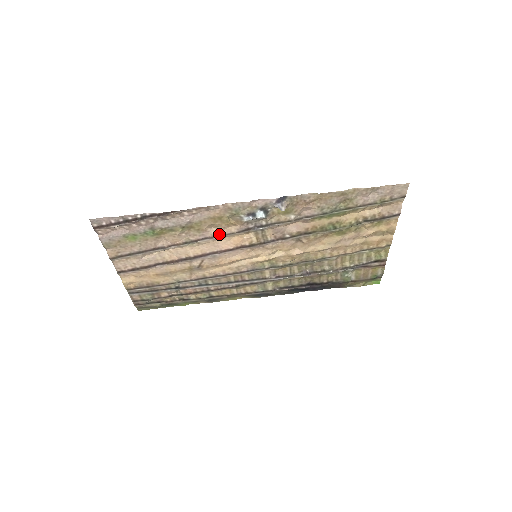
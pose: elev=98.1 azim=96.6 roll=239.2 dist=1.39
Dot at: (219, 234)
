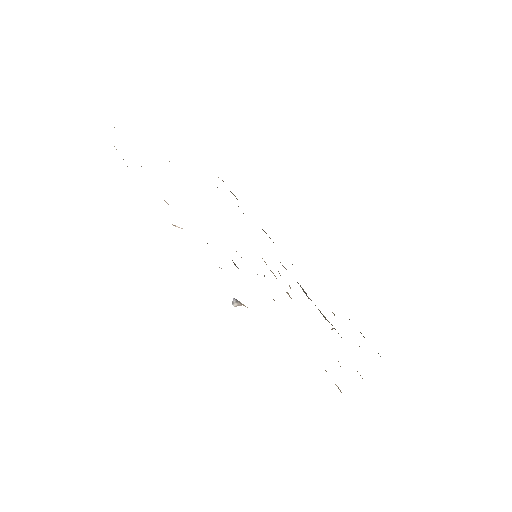
Dot at: occluded
